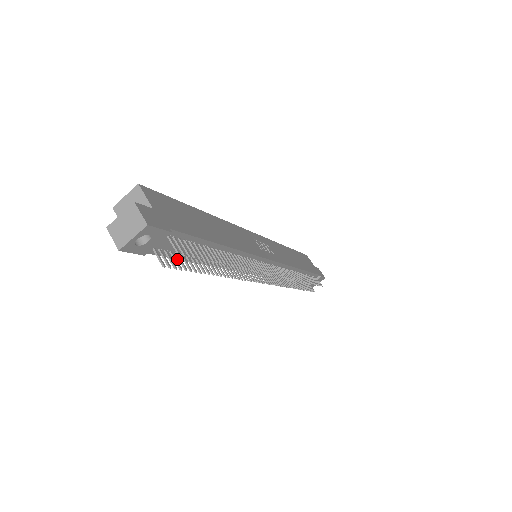
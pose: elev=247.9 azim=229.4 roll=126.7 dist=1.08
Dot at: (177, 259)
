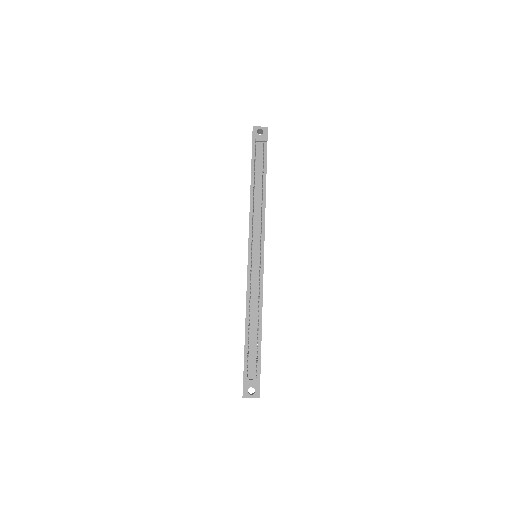
Dot at: (251, 165)
